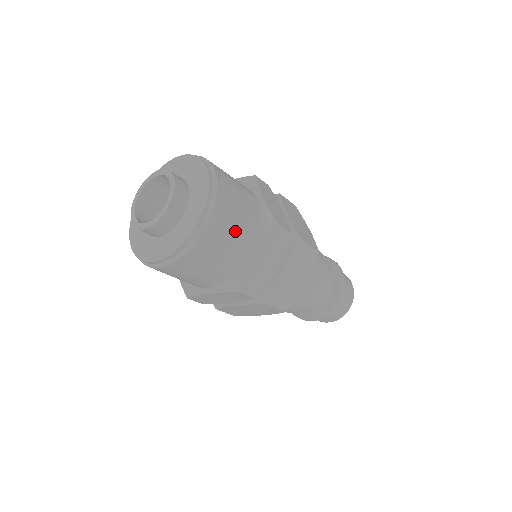
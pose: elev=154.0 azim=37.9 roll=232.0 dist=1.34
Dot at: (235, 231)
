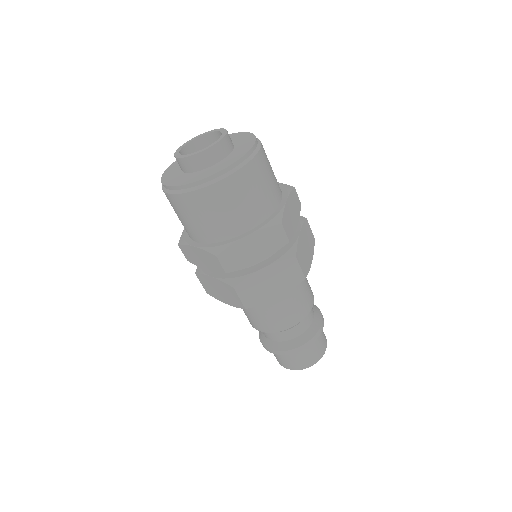
Dot at: (243, 203)
